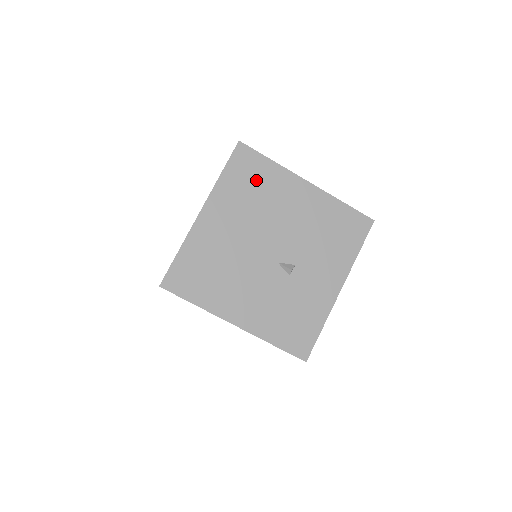
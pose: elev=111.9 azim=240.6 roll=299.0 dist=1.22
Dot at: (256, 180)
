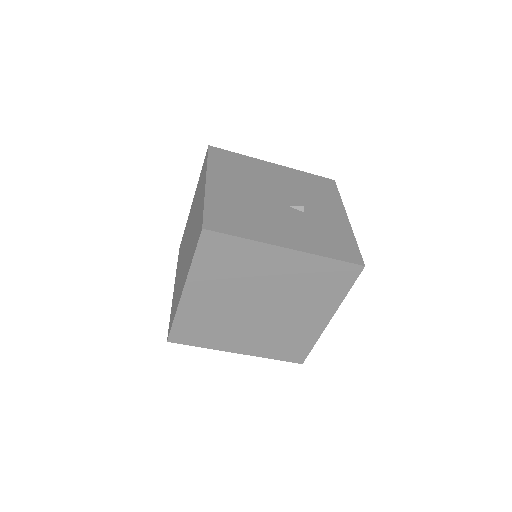
Dot at: (236, 164)
